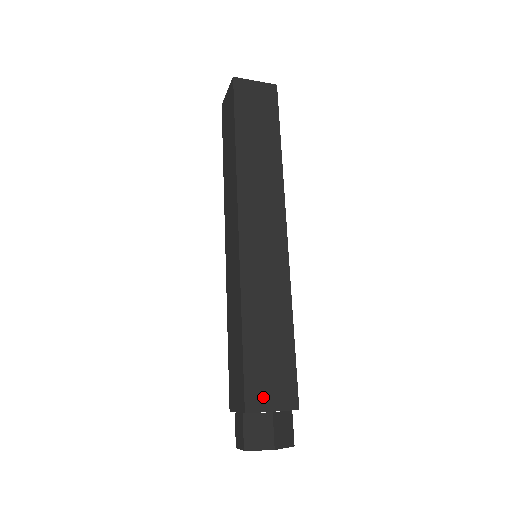
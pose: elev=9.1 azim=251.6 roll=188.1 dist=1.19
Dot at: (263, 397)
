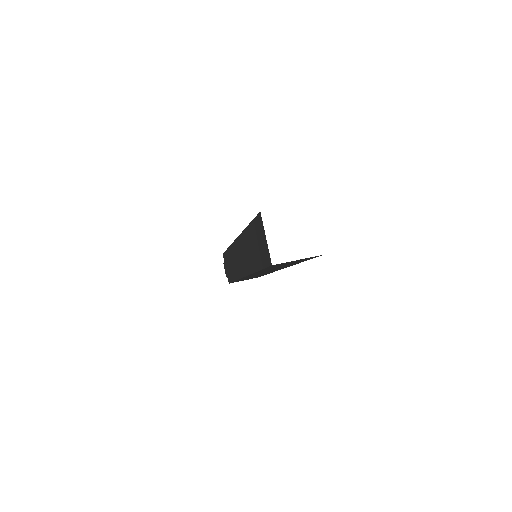
Dot at: occluded
